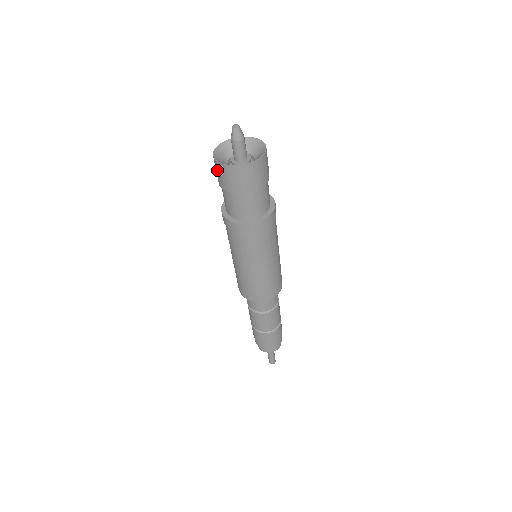
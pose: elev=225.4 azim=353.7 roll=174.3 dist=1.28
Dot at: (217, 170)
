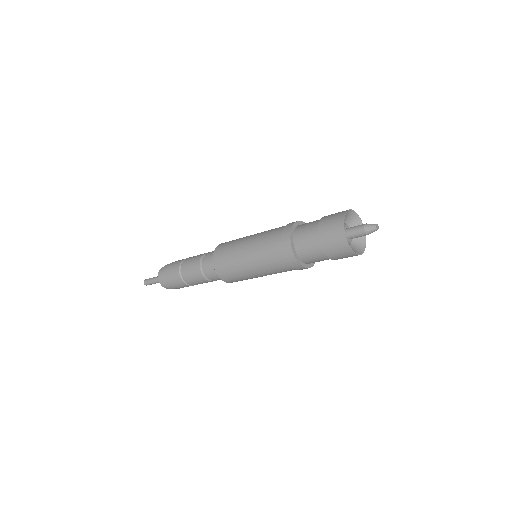
Dot at: (345, 254)
